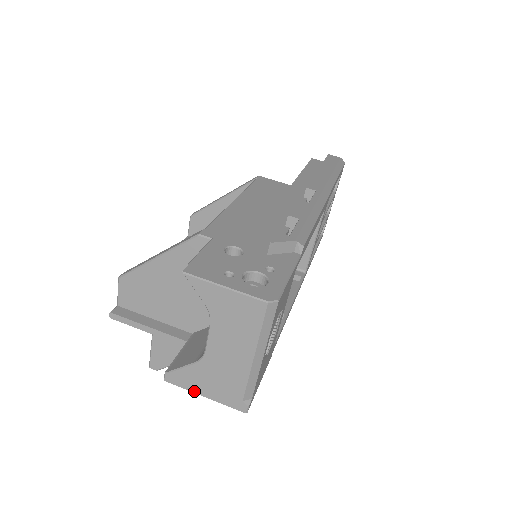
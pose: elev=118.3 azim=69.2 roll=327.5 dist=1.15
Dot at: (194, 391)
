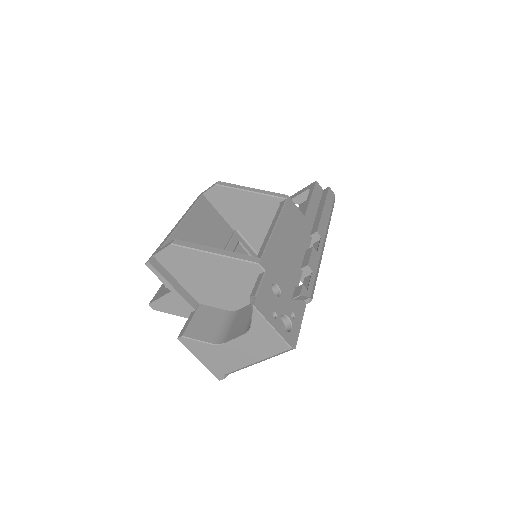
Dot at: (195, 354)
